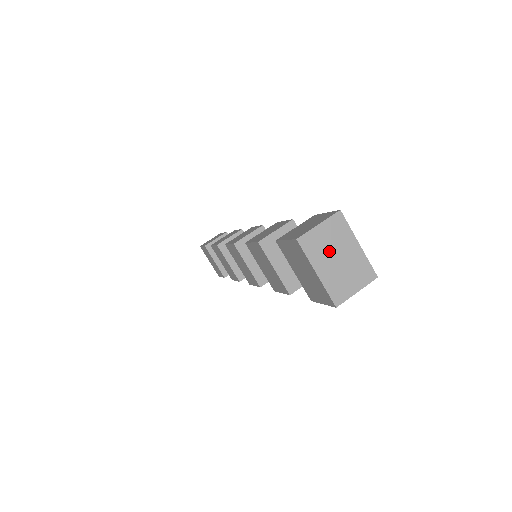
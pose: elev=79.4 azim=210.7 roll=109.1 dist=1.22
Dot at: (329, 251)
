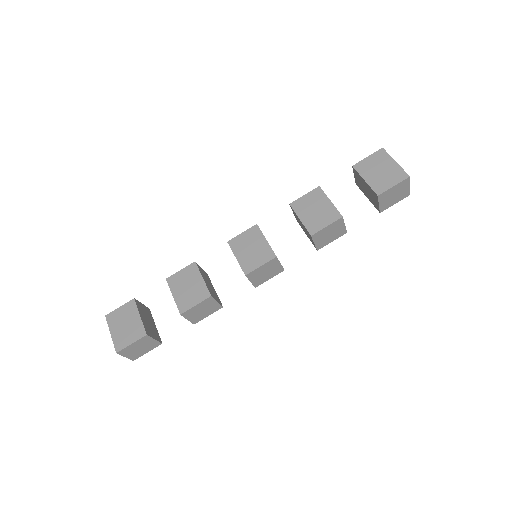
Dot at: occluded
